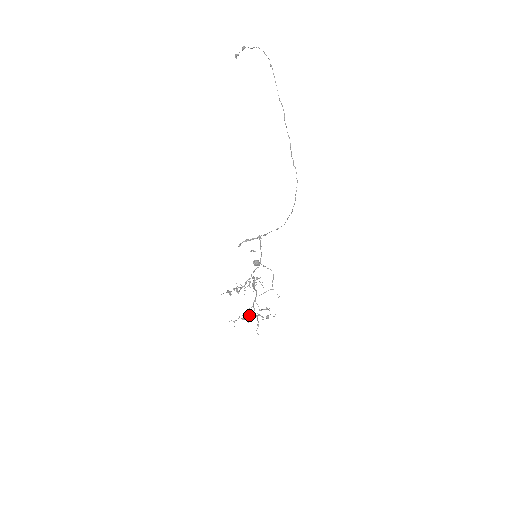
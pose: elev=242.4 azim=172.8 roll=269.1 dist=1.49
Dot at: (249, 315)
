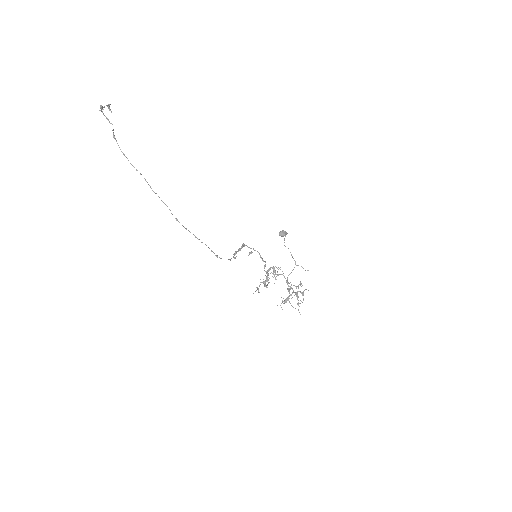
Dot at: (289, 296)
